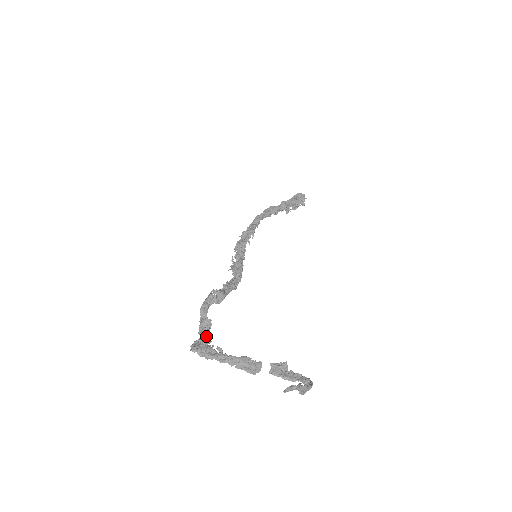
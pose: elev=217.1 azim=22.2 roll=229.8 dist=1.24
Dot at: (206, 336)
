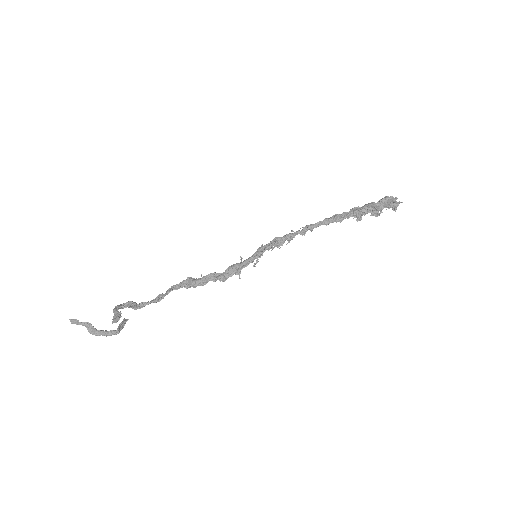
Dot at: (141, 303)
